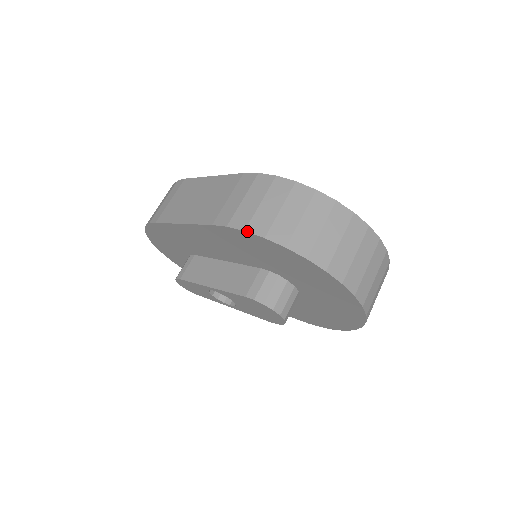
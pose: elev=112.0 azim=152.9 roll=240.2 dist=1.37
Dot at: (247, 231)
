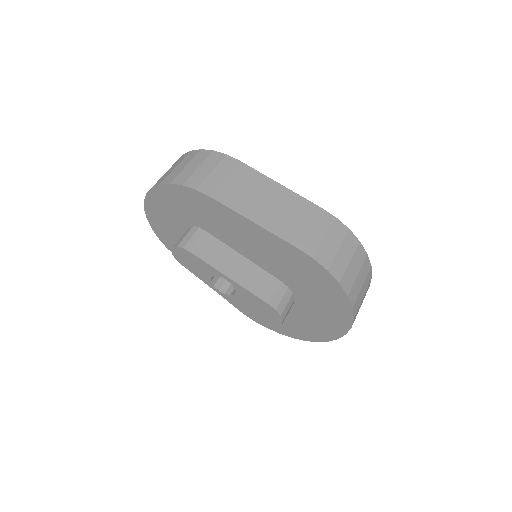
Dot at: (330, 272)
